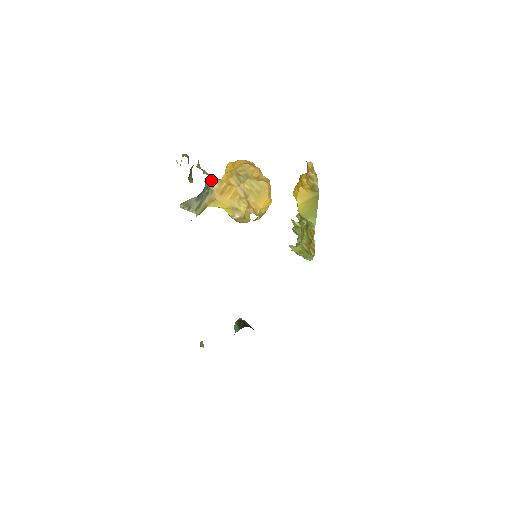
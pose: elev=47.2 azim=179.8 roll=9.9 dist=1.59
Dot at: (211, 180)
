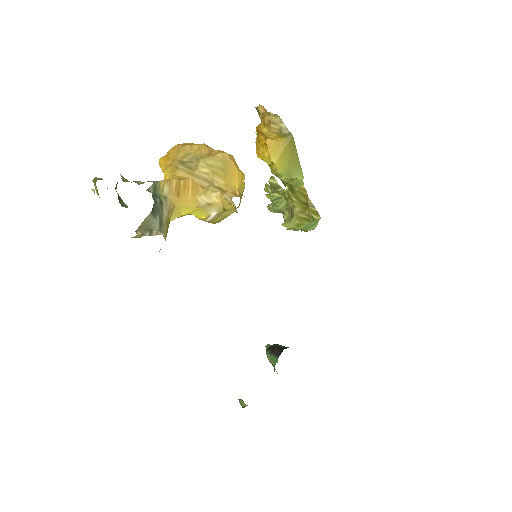
Dot at: (154, 185)
